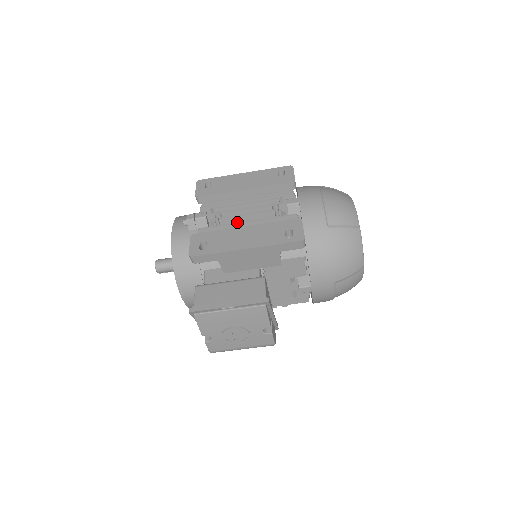
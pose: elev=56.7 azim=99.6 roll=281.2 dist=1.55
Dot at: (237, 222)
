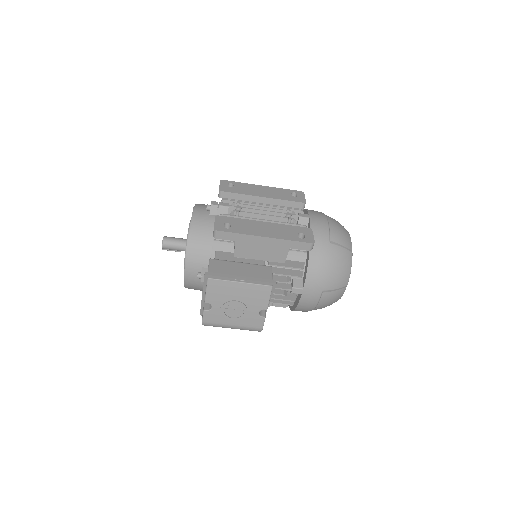
Dot at: (255, 218)
